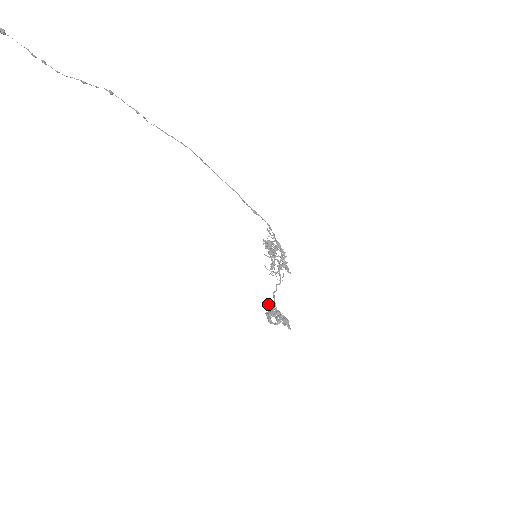
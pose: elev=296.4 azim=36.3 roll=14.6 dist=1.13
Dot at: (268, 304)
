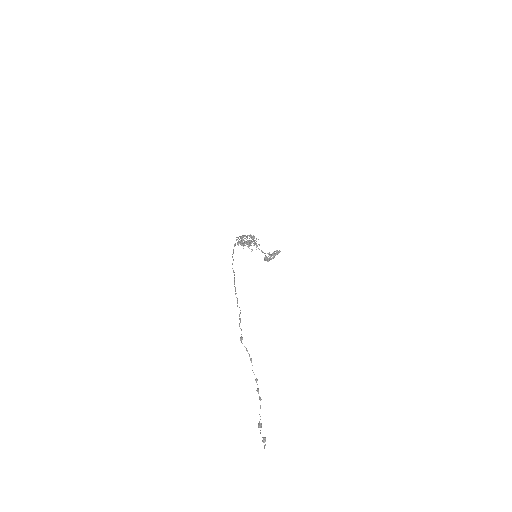
Dot at: (265, 258)
